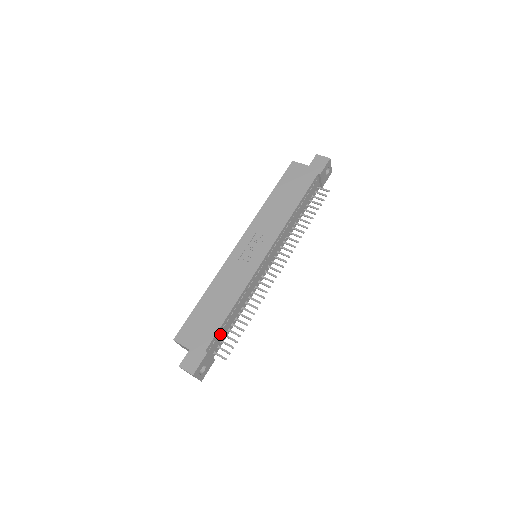
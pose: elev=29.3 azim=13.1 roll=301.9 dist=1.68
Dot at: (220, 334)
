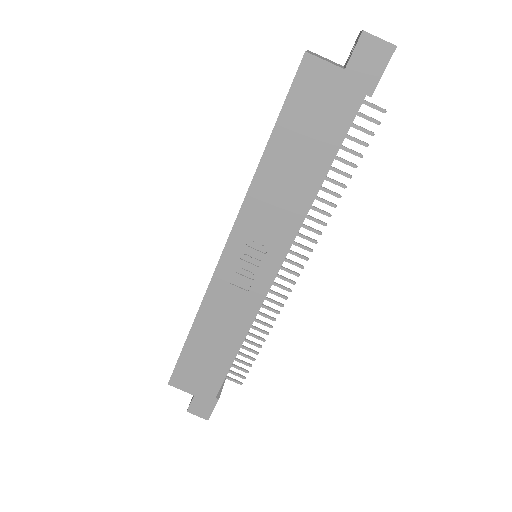
Dot at: occluded
